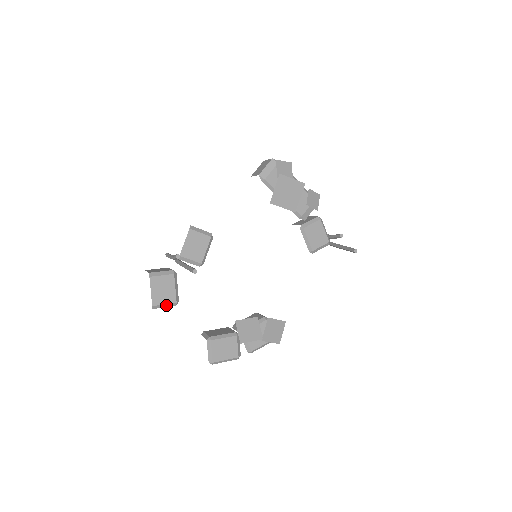
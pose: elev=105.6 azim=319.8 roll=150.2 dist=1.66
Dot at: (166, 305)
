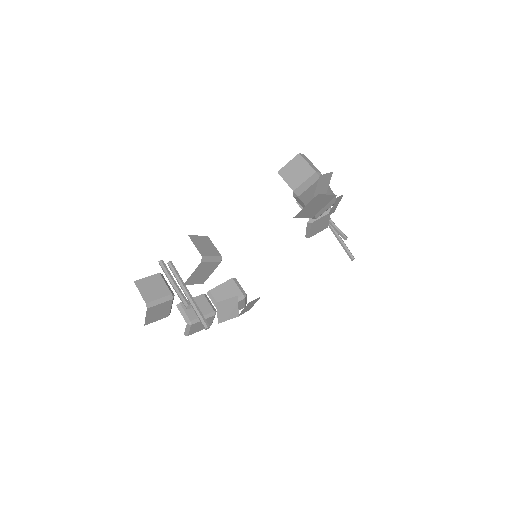
Dot at: occluded
